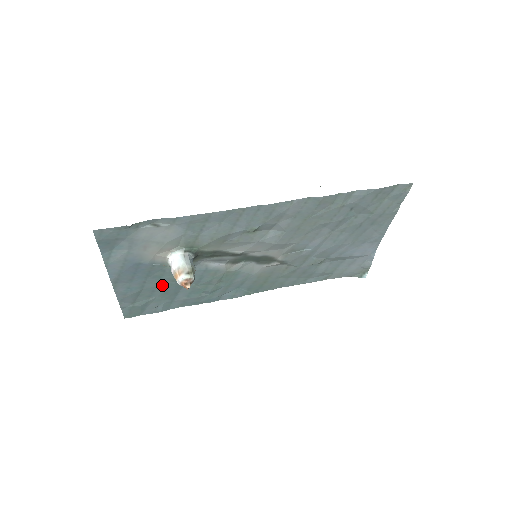
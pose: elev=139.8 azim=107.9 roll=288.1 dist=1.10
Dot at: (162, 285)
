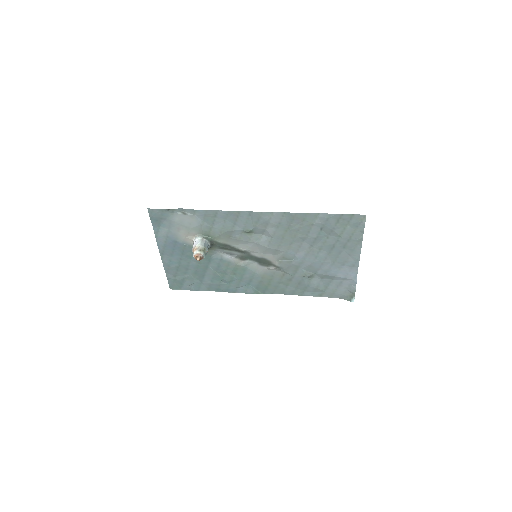
Dot at: (193, 265)
